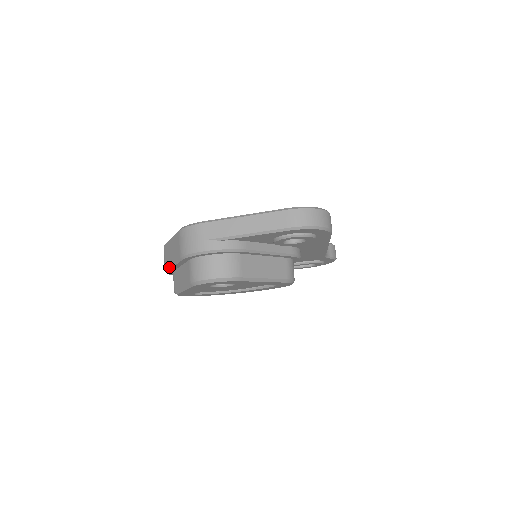
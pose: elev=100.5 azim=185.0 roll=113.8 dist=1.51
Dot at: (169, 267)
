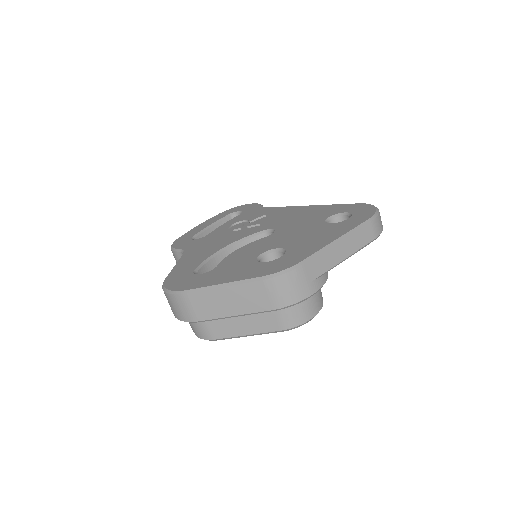
Dot at: (217, 319)
